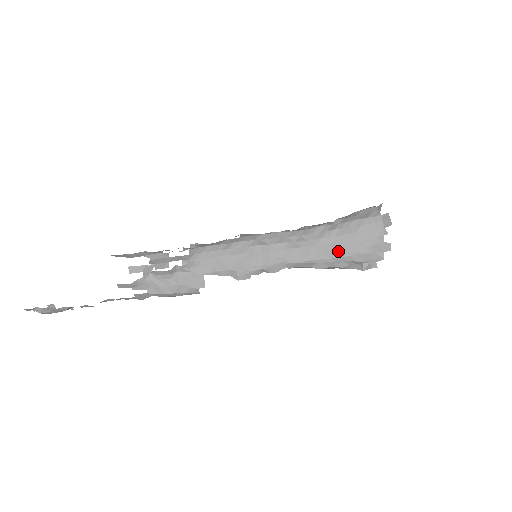
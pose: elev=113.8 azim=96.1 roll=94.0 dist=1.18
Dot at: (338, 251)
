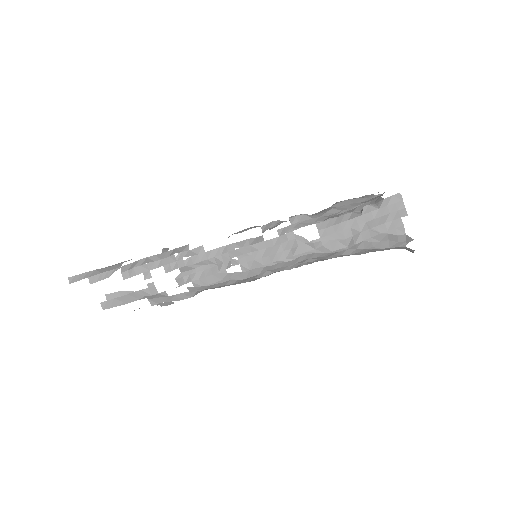
Dot at: occluded
